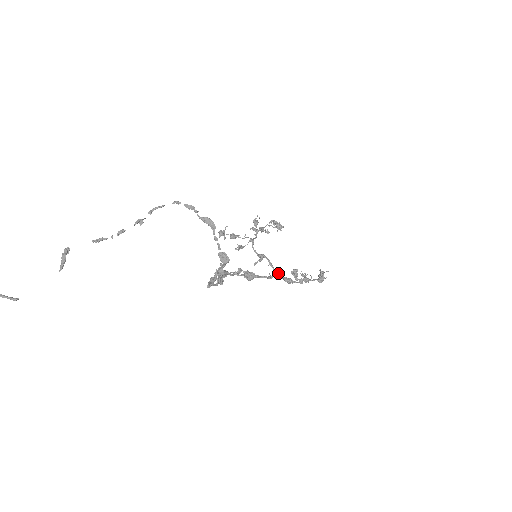
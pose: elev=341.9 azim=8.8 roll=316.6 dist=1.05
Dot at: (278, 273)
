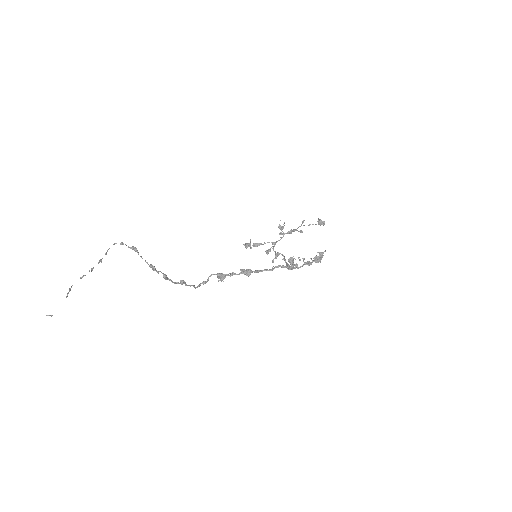
Dot at: (286, 264)
